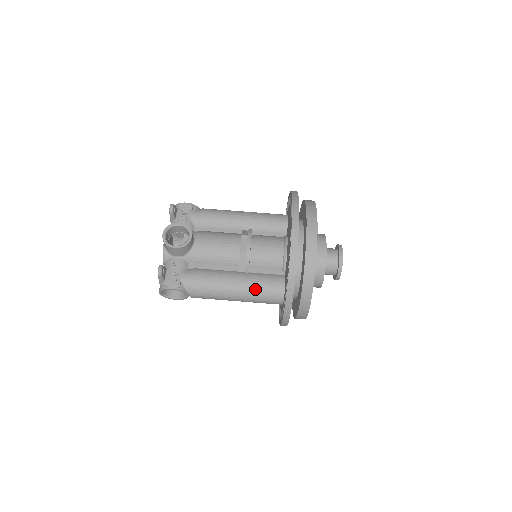
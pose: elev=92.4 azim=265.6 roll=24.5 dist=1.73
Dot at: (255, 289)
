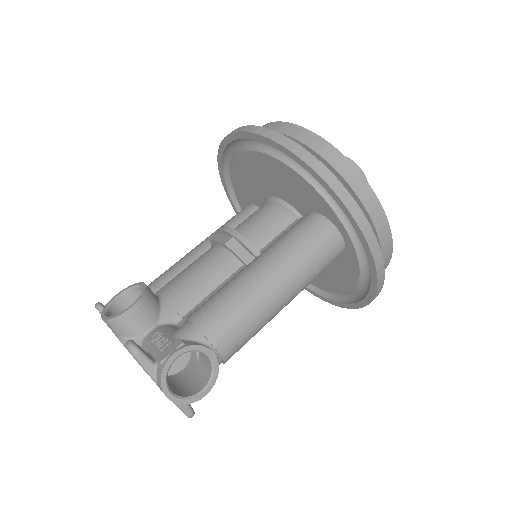
Dot at: (287, 248)
